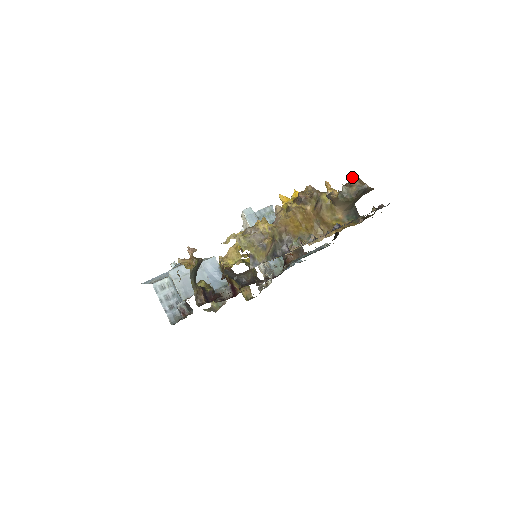
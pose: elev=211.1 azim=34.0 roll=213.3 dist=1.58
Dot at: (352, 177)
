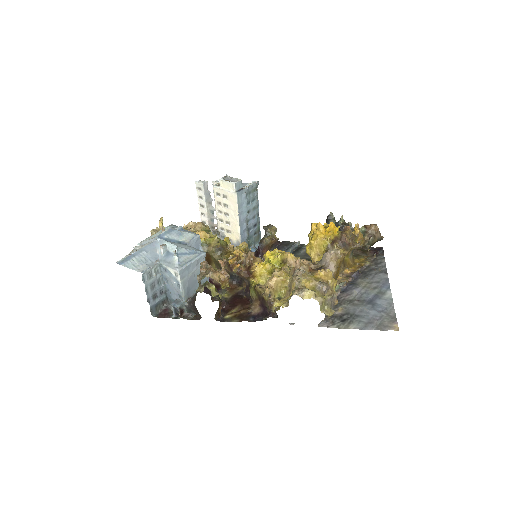
Dot at: (375, 226)
